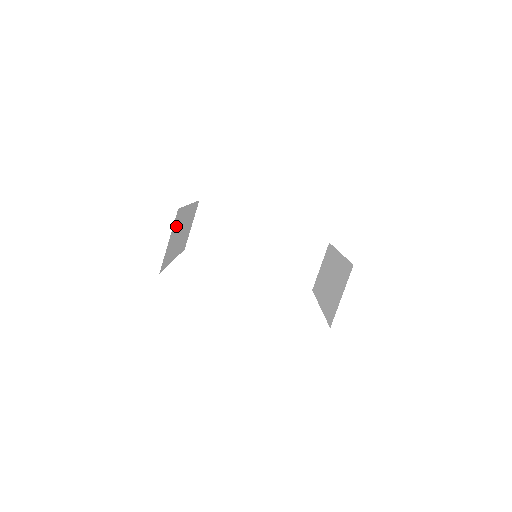
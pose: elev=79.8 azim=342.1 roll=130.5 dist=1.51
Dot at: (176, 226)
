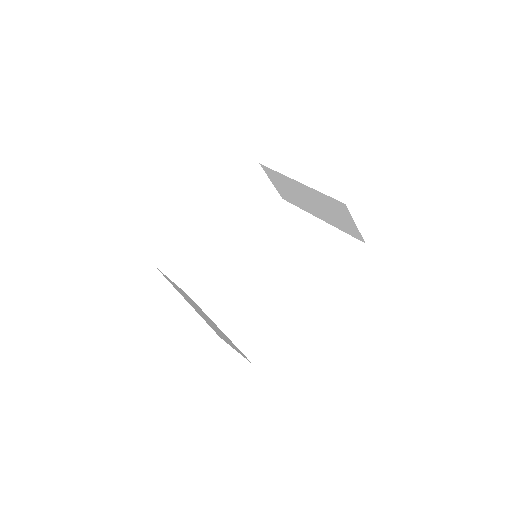
Dot at: (219, 334)
